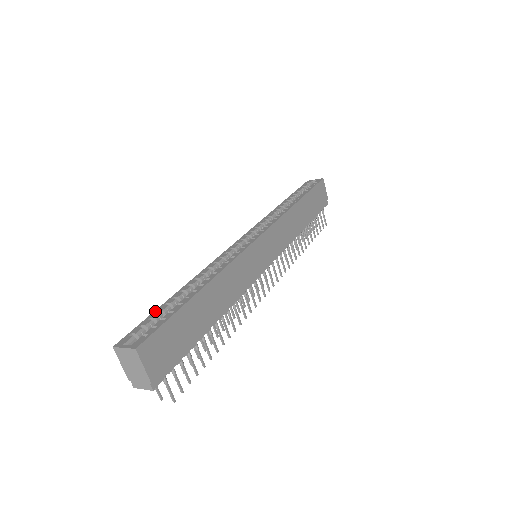
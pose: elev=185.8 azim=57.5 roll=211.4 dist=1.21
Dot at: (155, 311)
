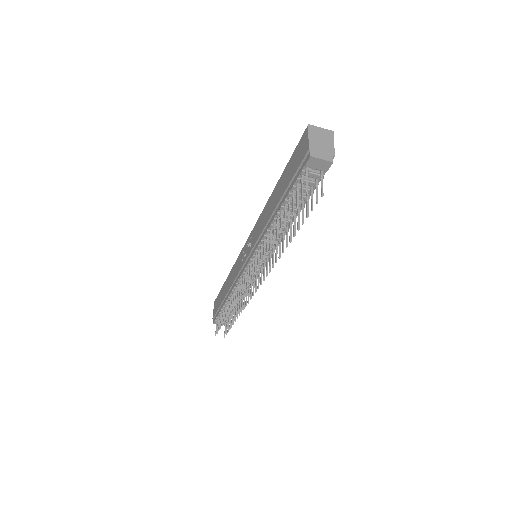
Dot at: (290, 160)
